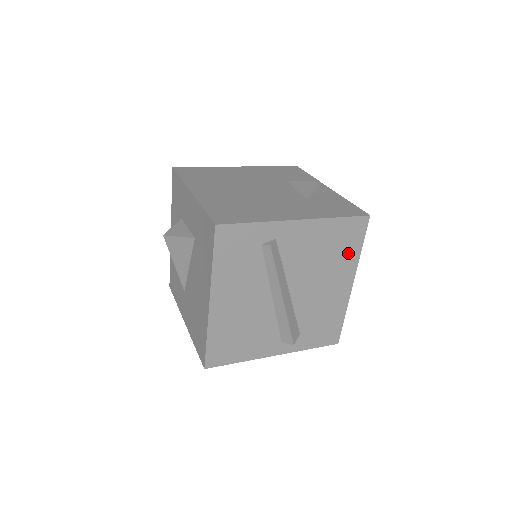
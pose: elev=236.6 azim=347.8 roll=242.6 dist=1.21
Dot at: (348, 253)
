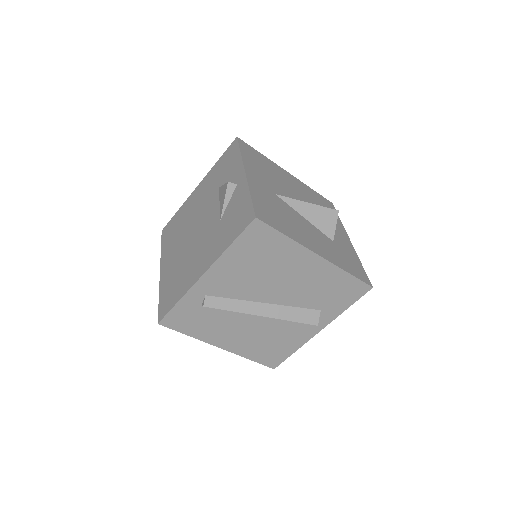
Dot at: (278, 249)
